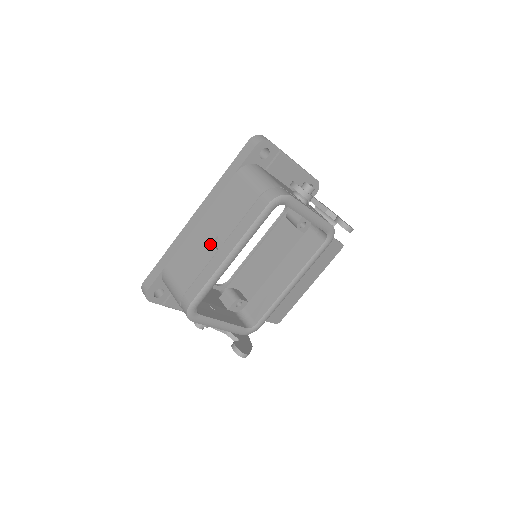
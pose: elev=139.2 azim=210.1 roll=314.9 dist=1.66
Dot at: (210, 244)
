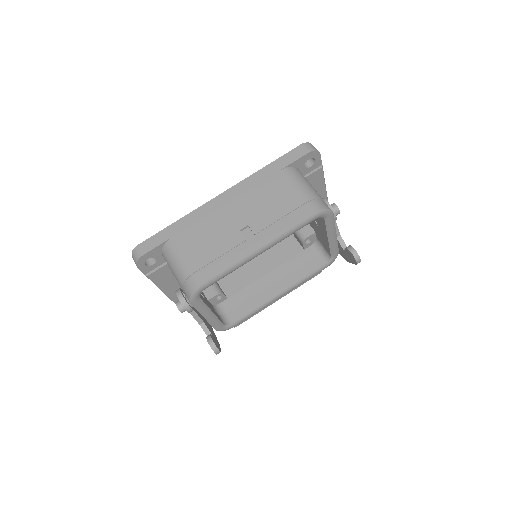
Dot at: (238, 230)
